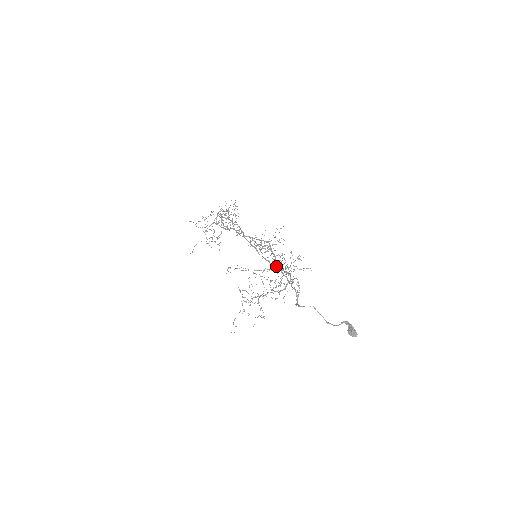
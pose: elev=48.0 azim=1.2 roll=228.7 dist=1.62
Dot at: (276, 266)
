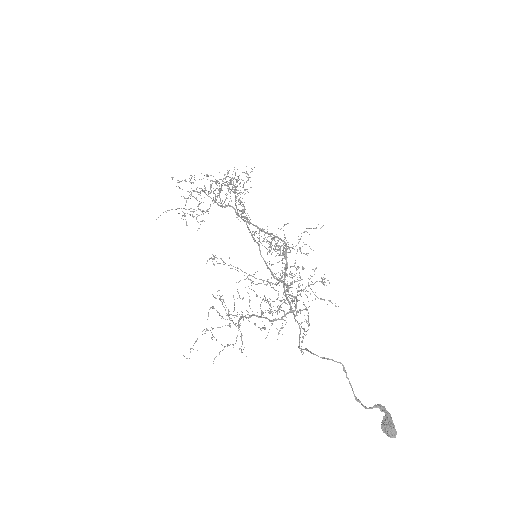
Dot at: (281, 281)
